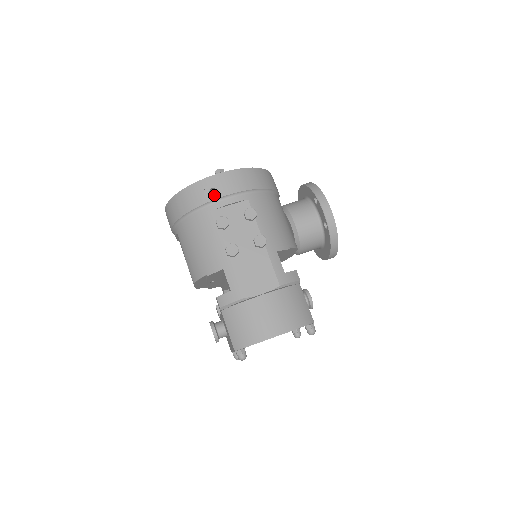
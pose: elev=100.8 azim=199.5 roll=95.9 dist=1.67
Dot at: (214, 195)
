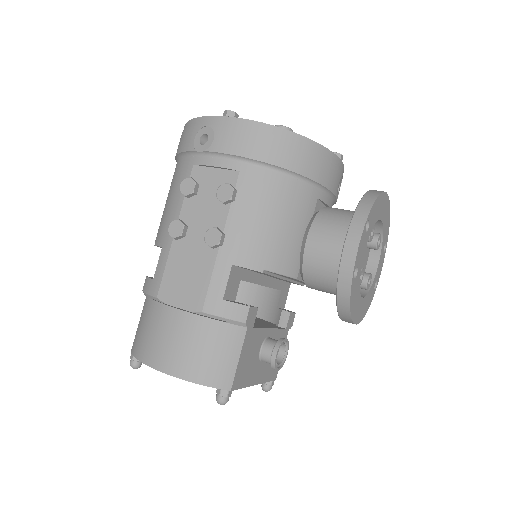
Dot at: (202, 144)
